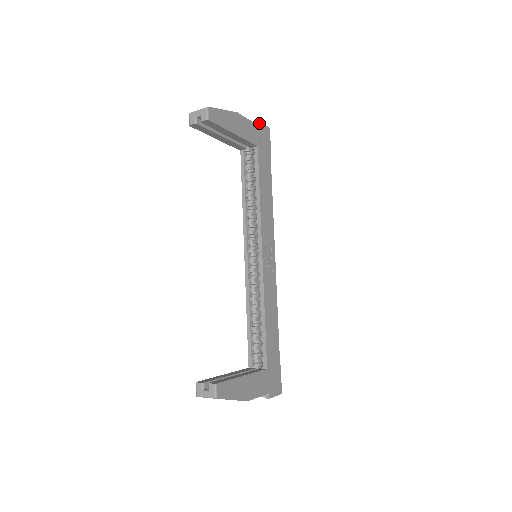
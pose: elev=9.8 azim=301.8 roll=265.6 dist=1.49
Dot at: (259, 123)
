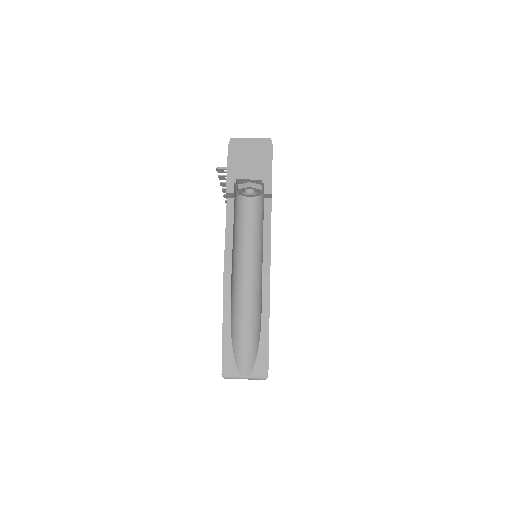
Dot at: (271, 187)
